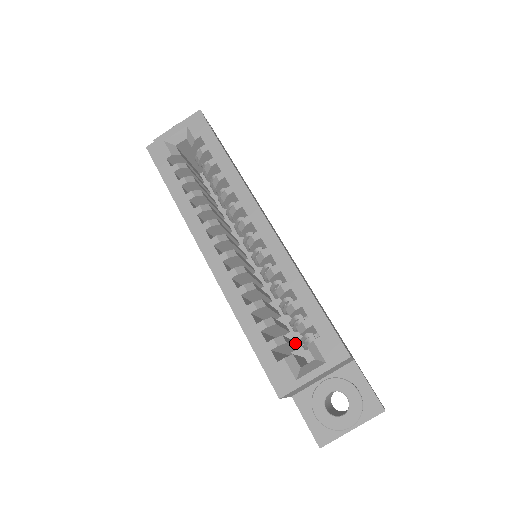
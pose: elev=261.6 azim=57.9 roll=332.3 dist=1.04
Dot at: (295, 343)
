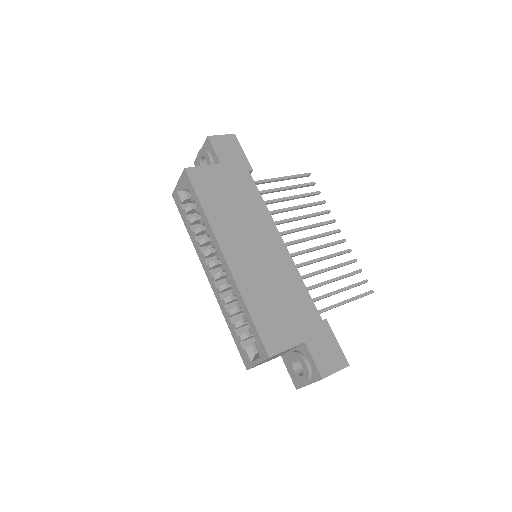
Dot at: occluded
